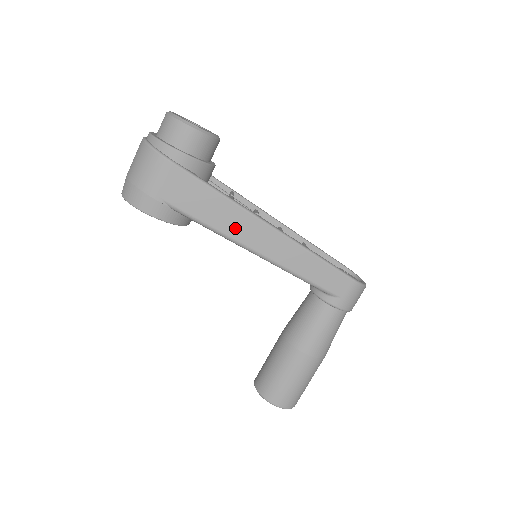
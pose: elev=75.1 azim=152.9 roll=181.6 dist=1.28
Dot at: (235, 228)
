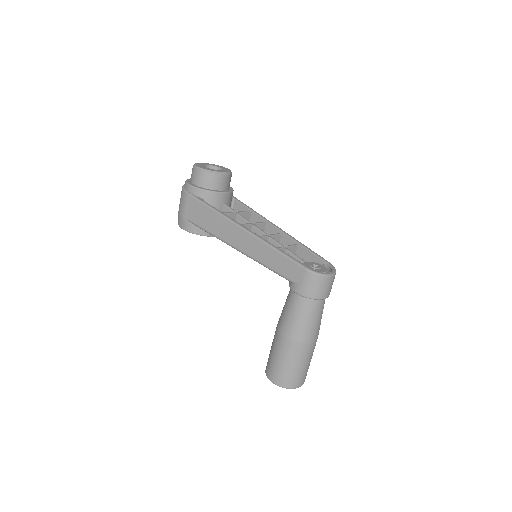
Dot at: (223, 233)
